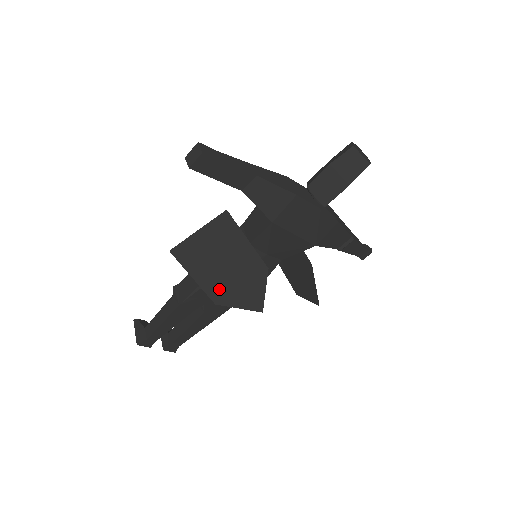
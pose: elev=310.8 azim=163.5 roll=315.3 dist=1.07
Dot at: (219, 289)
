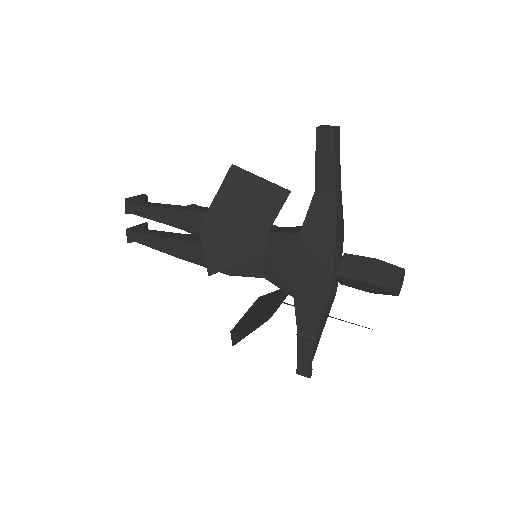
Dot at: (215, 224)
